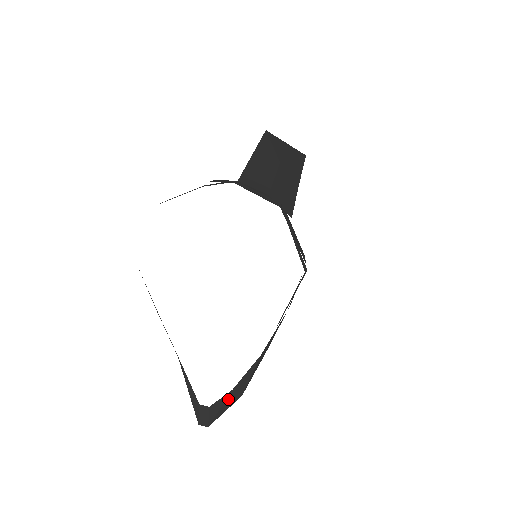
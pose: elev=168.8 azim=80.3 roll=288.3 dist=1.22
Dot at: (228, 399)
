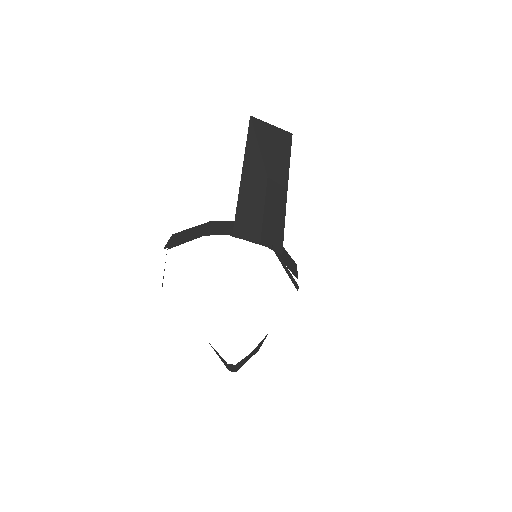
Dot at: (248, 357)
